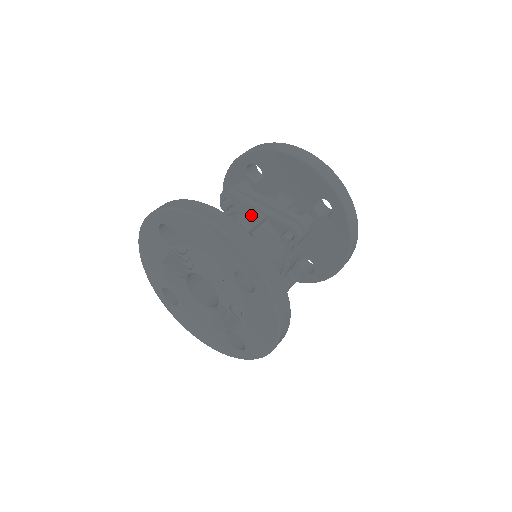
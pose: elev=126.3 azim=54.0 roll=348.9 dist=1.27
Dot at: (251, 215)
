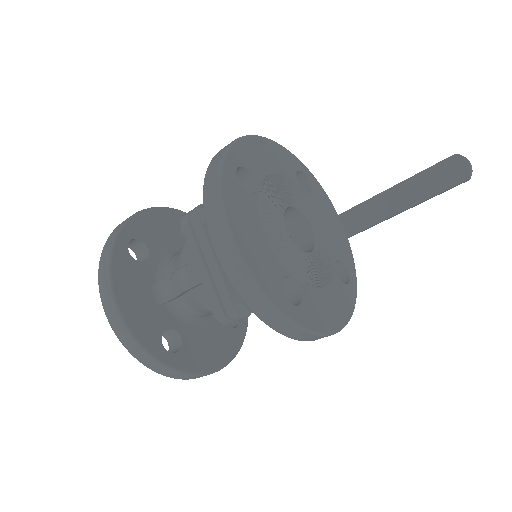
Dot at: (190, 272)
